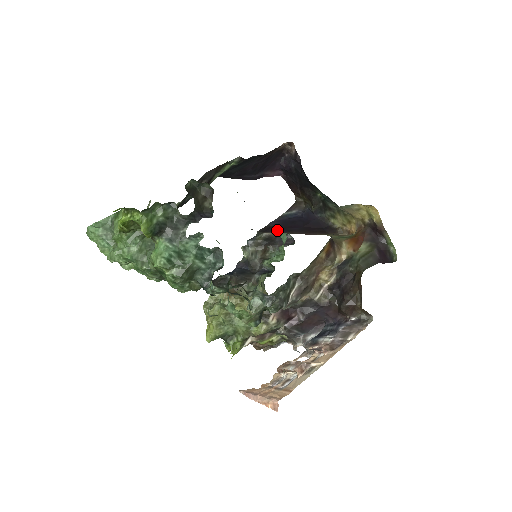
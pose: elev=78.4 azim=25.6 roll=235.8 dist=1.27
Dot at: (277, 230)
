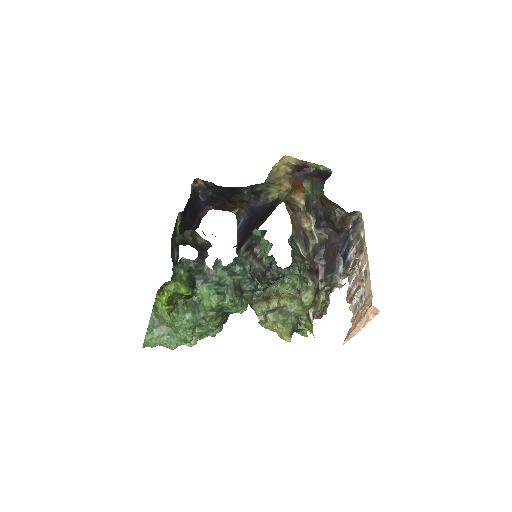
Dot at: (246, 238)
